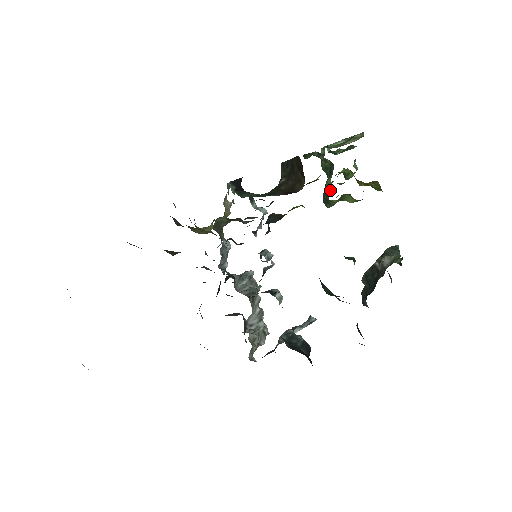
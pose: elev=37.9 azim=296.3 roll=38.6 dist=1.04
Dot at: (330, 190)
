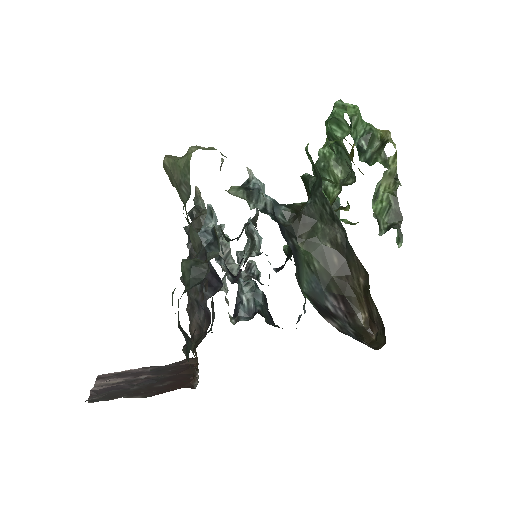
Dot at: occluded
